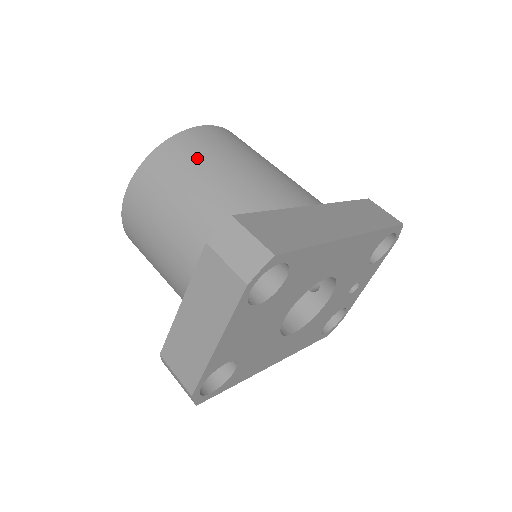
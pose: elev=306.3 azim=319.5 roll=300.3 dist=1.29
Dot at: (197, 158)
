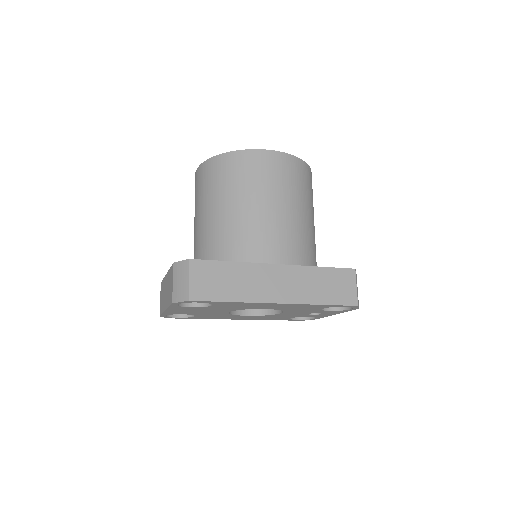
Dot at: (235, 181)
